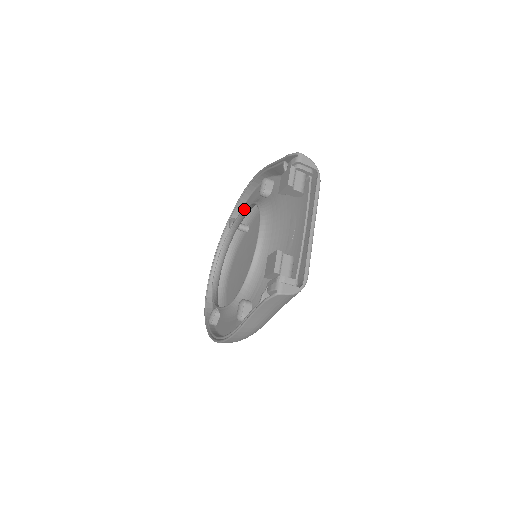
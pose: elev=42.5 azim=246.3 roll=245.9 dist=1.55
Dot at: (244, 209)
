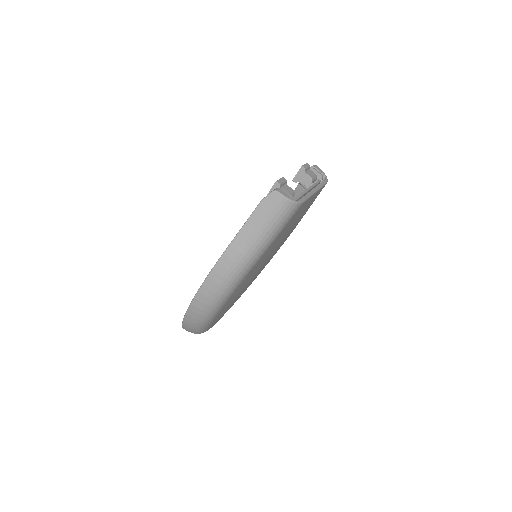
Dot at: occluded
